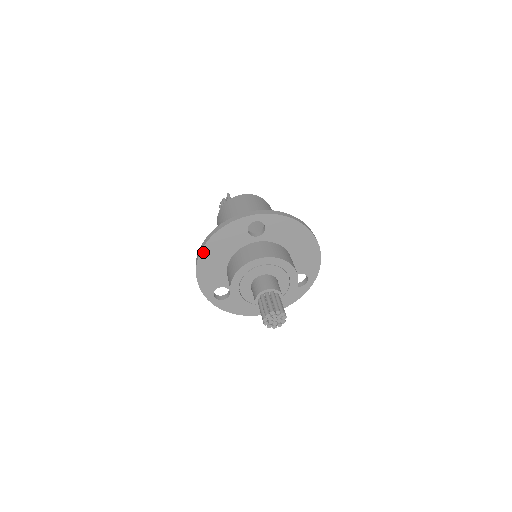
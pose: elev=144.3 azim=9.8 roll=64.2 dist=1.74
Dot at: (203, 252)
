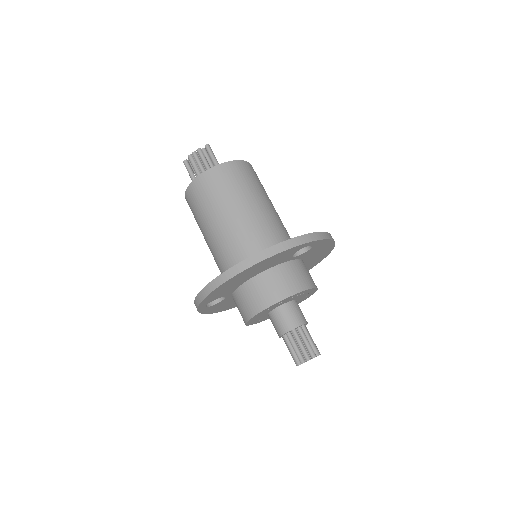
Dot at: (240, 274)
